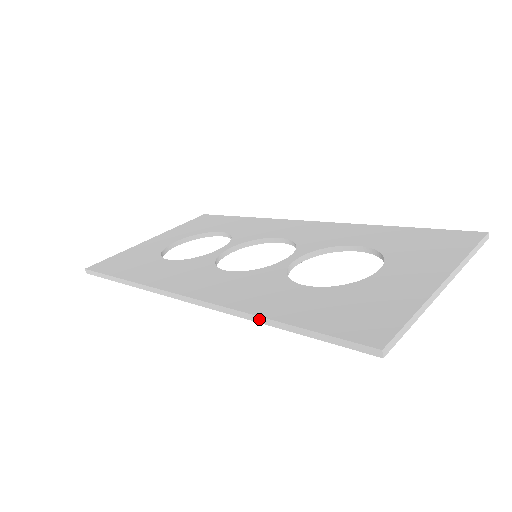
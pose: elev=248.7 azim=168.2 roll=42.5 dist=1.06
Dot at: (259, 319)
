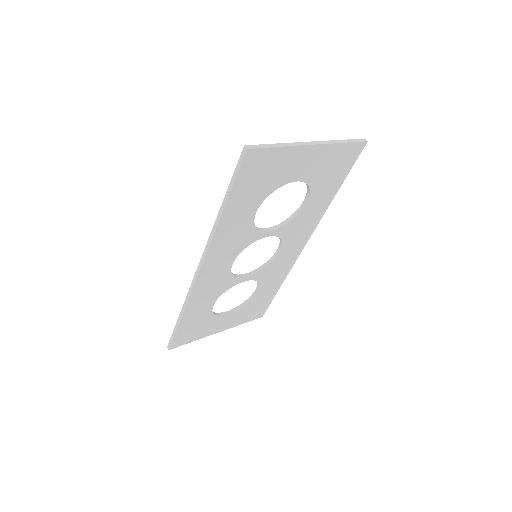
Dot at: (217, 219)
